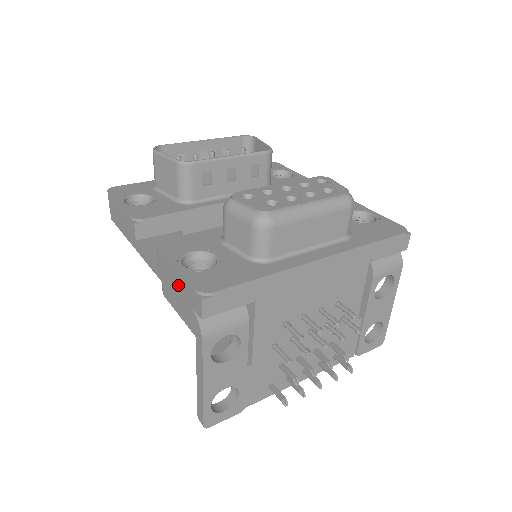
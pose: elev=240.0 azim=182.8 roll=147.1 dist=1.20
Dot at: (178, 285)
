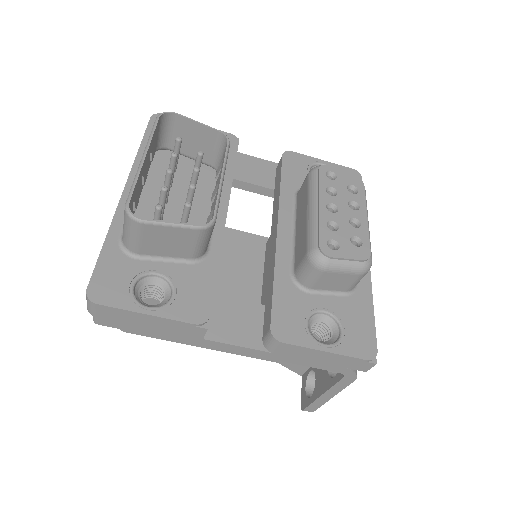
Dot at: (324, 360)
